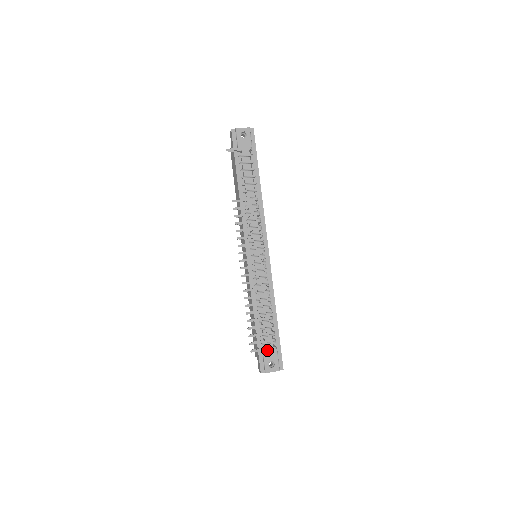
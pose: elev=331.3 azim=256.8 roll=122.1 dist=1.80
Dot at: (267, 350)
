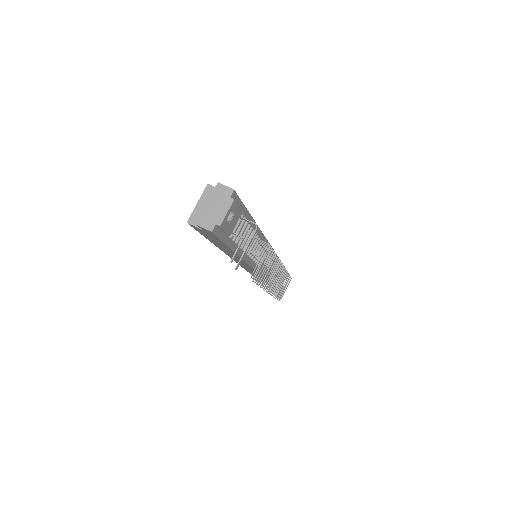
Dot at: occluded
